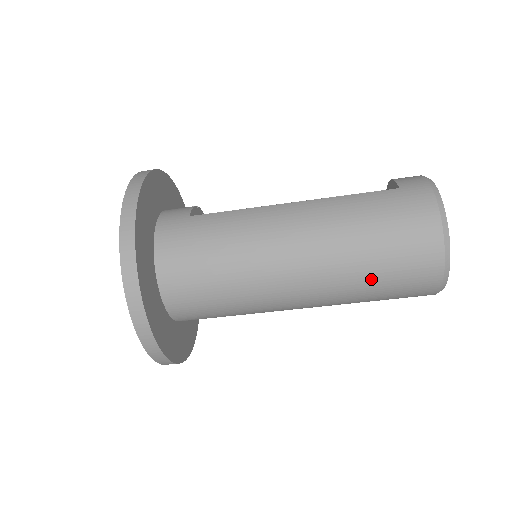
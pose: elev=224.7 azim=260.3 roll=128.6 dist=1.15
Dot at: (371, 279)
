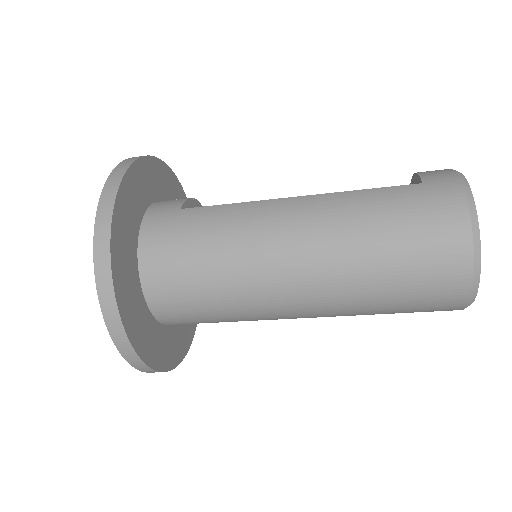
Dot at: (383, 289)
